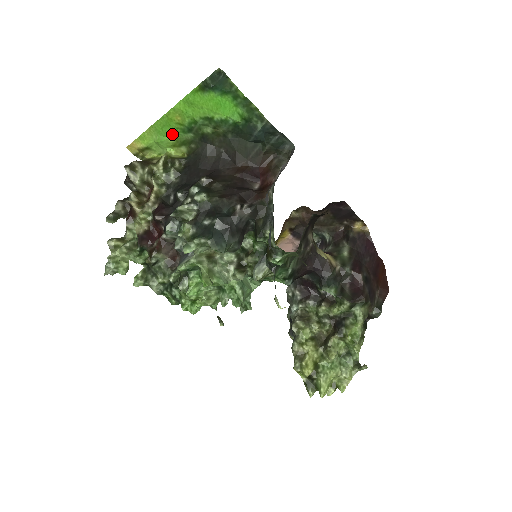
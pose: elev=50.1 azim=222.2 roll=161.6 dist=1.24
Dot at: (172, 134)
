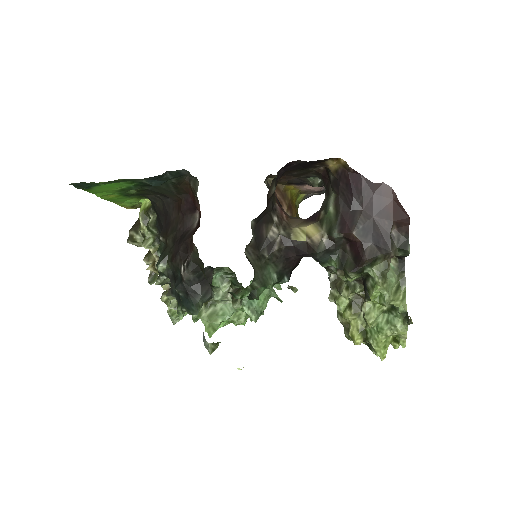
Dot at: (127, 199)
